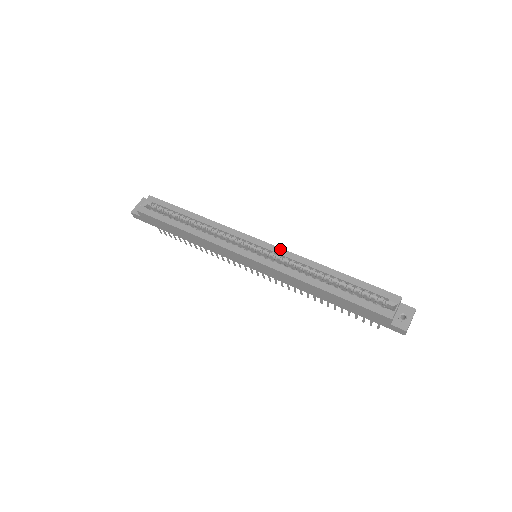
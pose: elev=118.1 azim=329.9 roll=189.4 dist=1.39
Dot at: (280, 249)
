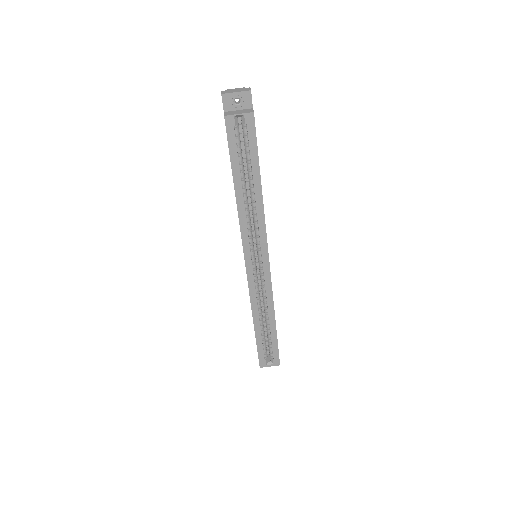
Dot at: (270, 281)
